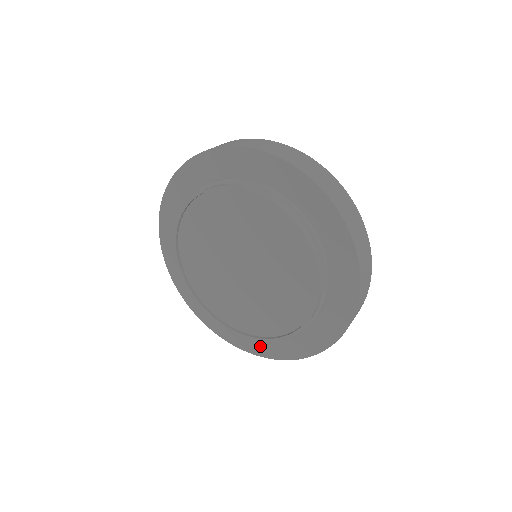
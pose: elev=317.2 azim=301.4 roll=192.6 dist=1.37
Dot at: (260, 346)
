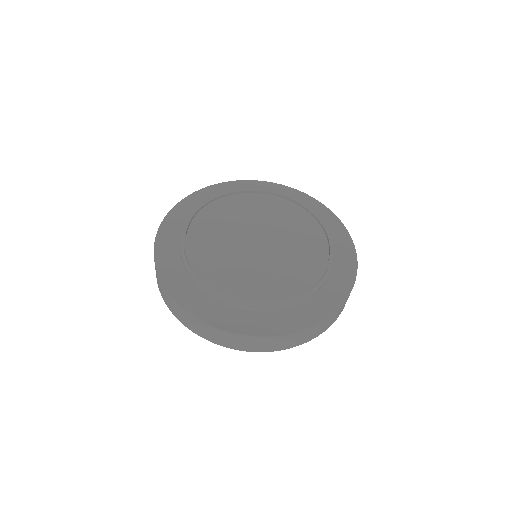
Dot at: (294, 319)
